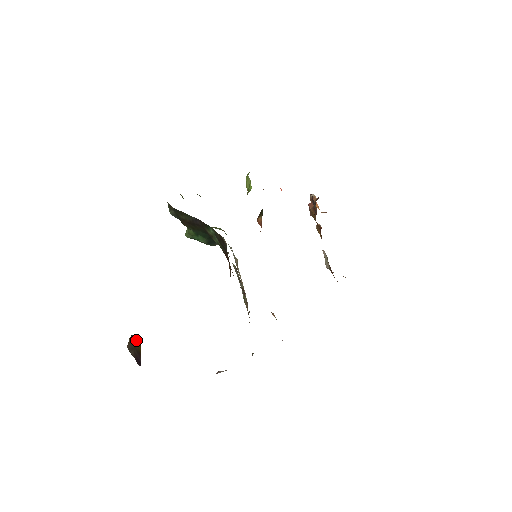
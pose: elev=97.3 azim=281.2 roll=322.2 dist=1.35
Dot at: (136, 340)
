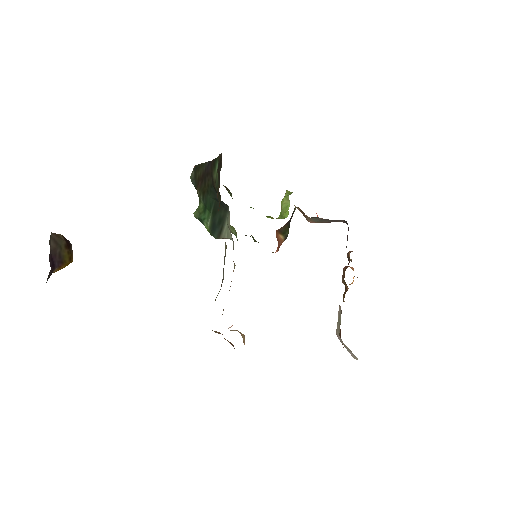
Dot at: (69, 248)
